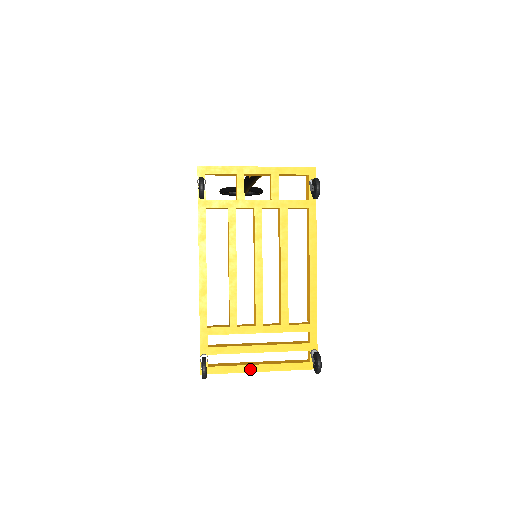
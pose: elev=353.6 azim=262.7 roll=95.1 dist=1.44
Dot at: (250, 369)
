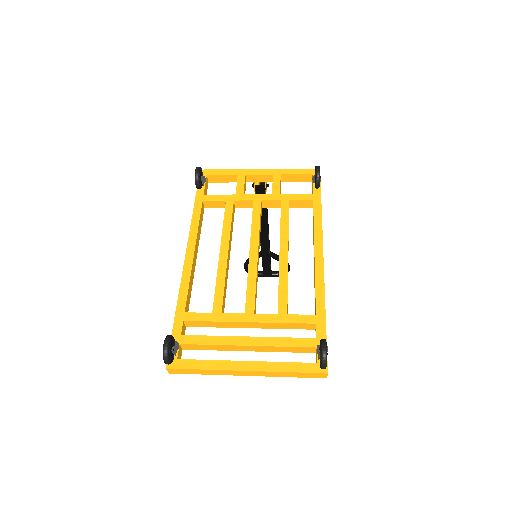
Dot at: (232, 366)
